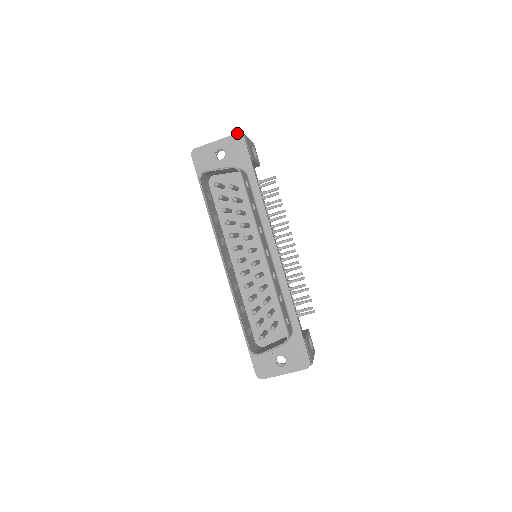
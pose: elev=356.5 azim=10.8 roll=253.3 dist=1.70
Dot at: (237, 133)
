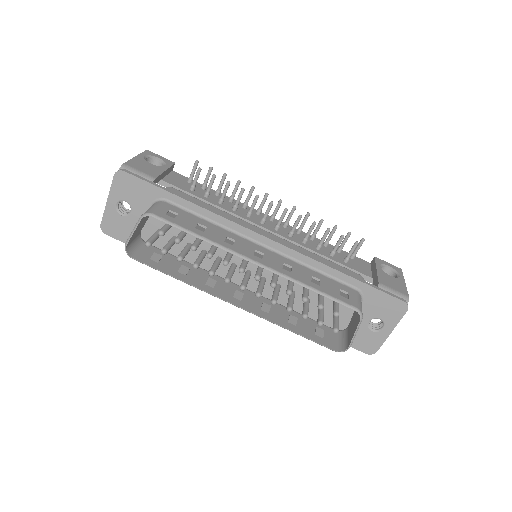
Dot at: (114, 174)
